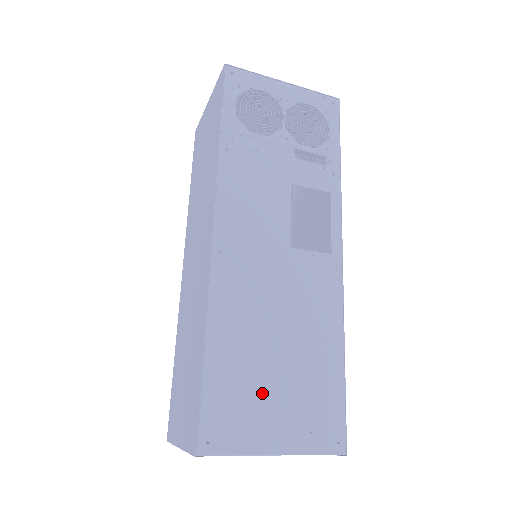
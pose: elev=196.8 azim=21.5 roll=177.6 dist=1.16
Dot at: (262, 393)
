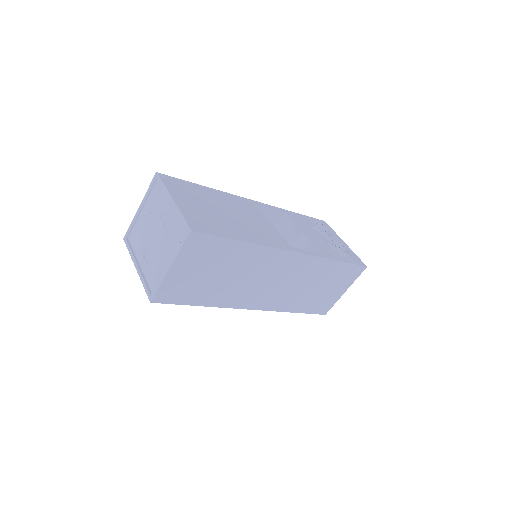
Dot at: (200, 201)
